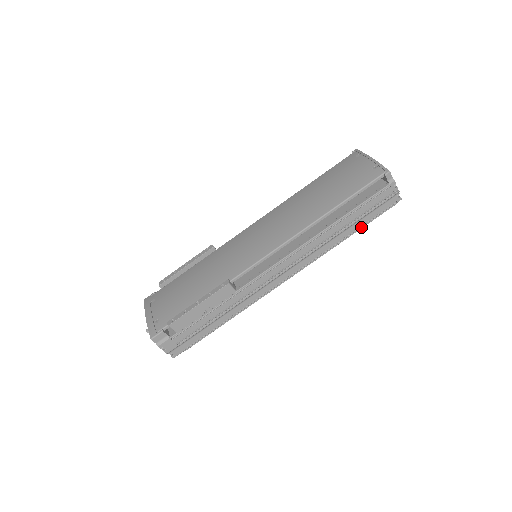
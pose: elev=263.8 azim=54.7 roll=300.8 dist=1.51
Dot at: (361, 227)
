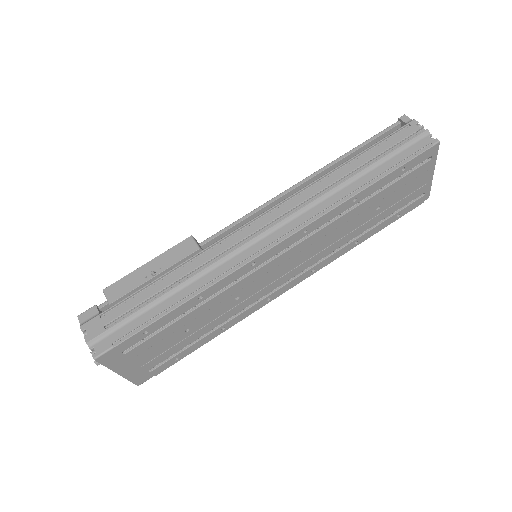
Dot at: (384, 174)
